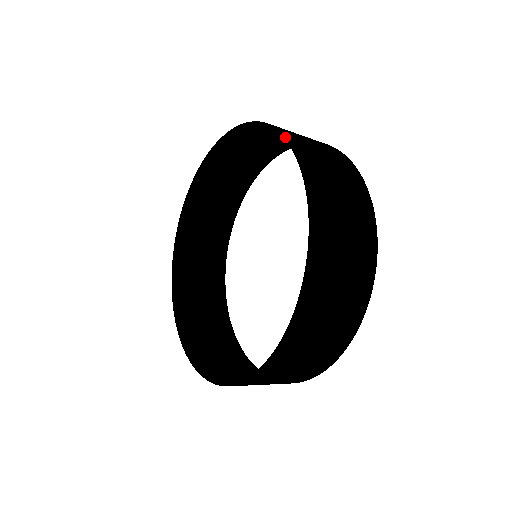
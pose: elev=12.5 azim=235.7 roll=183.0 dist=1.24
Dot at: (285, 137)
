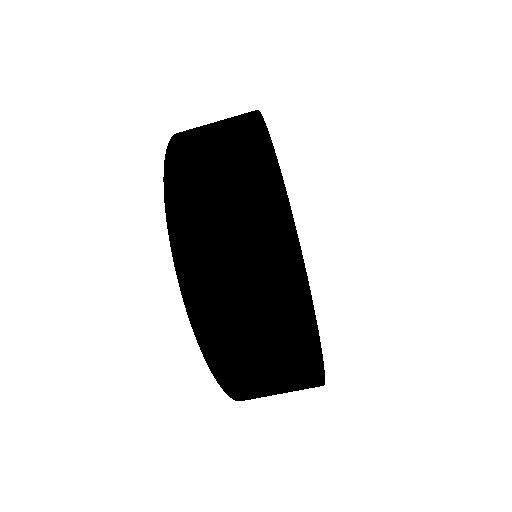
Dot at: occluded
